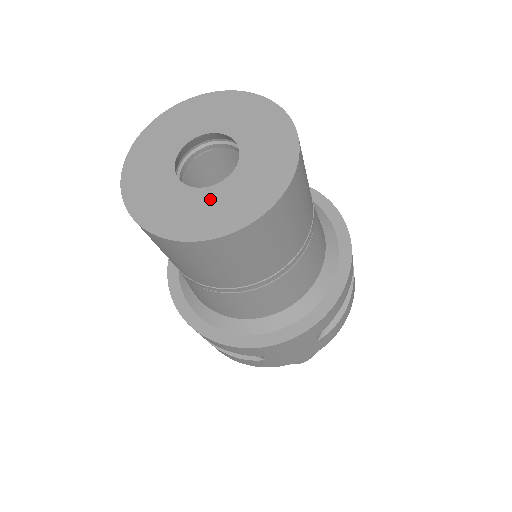
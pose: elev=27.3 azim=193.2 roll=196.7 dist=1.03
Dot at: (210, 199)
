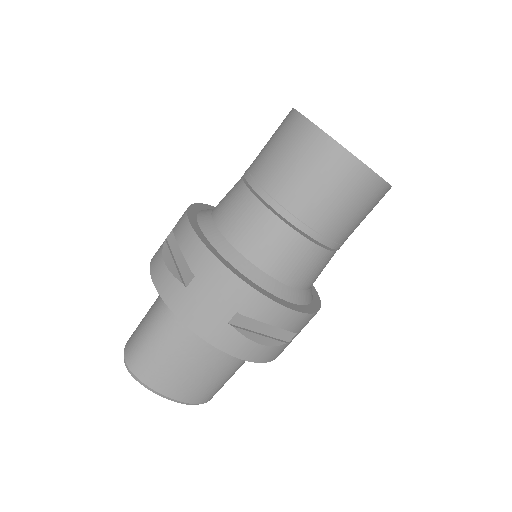
Dot at: occluded
